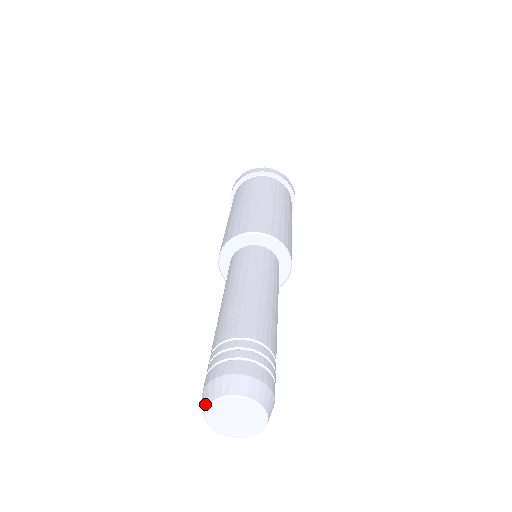
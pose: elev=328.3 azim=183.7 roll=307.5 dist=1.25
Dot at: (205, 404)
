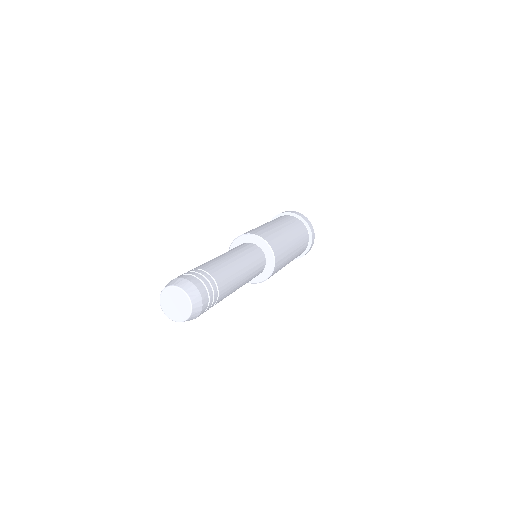
Dot at: (161, 303)
